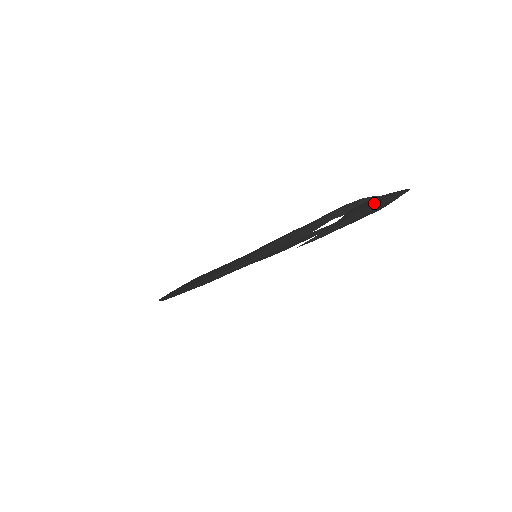
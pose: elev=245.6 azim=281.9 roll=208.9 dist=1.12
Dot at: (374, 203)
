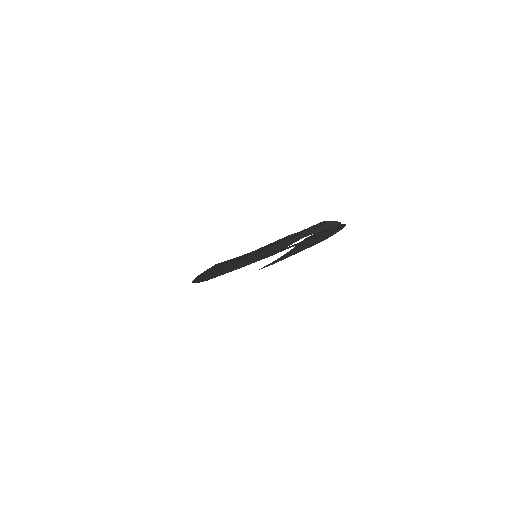
Dot at: (314, 240)
